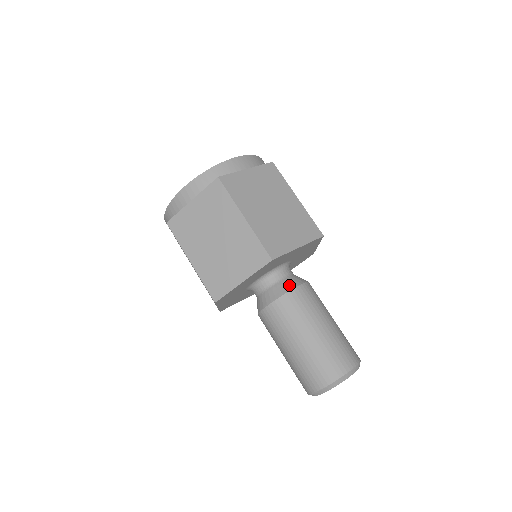
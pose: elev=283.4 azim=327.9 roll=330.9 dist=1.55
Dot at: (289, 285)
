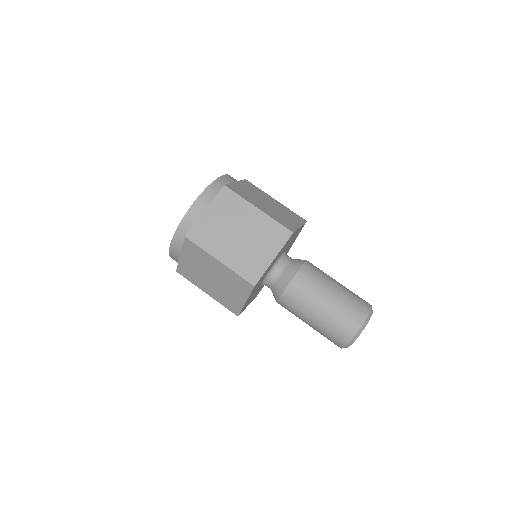
Dot at: (286, 280)
